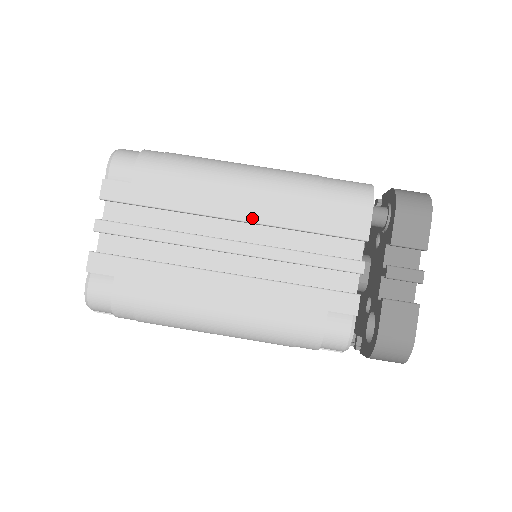
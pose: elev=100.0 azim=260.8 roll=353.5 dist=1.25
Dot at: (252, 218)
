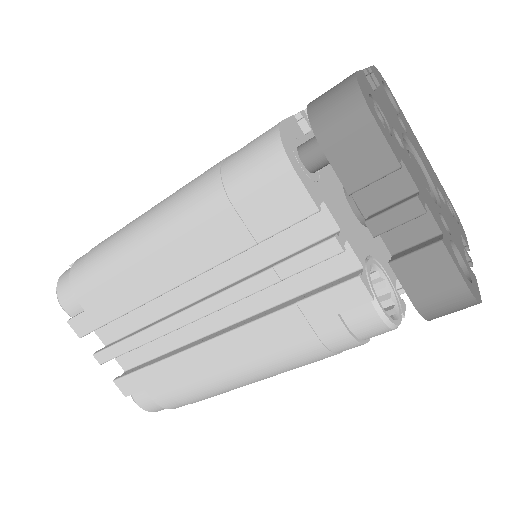
Dot at: (191, 273)
